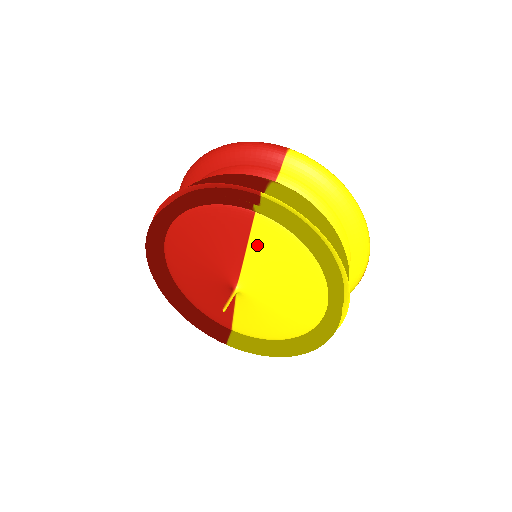
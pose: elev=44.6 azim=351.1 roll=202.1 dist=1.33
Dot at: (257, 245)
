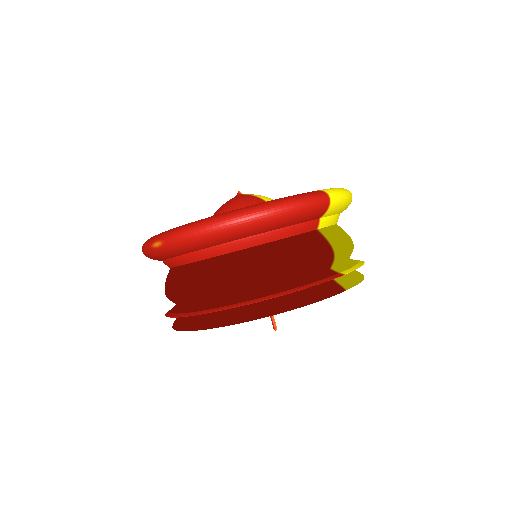
Dot at: occluded
